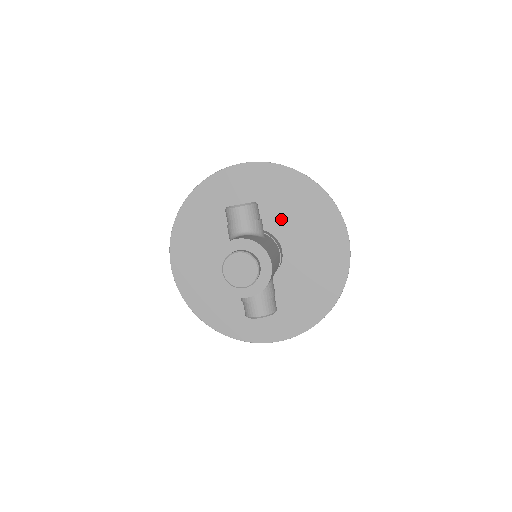
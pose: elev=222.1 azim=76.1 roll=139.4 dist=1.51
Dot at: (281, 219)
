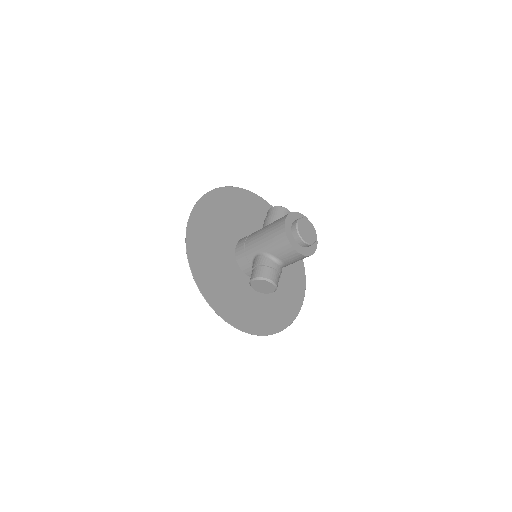
Dot at: occluded
